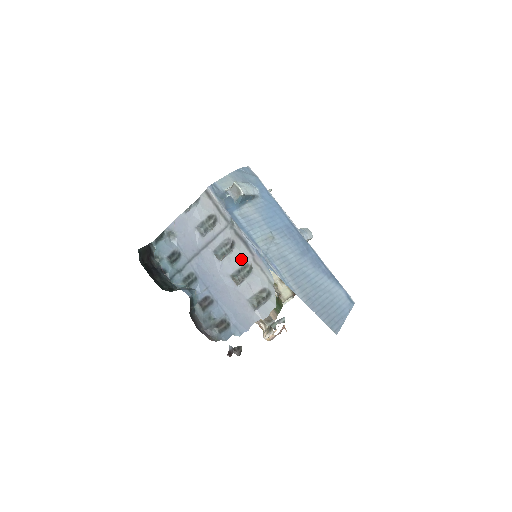
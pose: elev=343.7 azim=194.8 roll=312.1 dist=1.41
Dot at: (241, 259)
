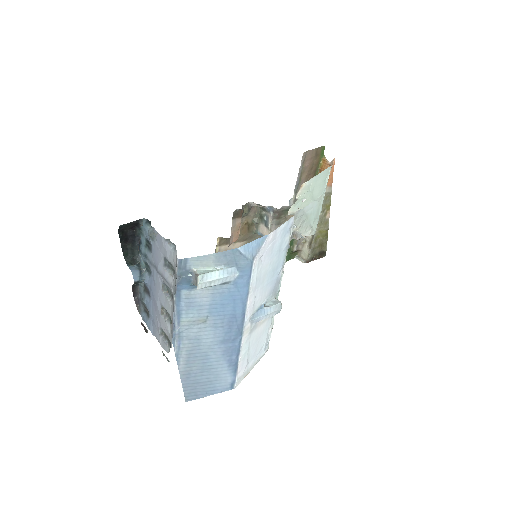
Dot at: (170, 311)
